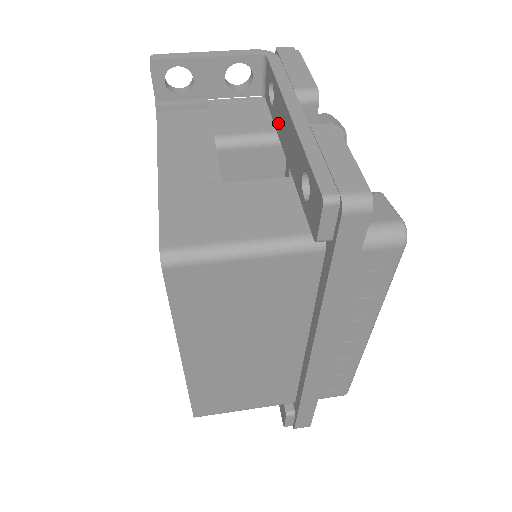
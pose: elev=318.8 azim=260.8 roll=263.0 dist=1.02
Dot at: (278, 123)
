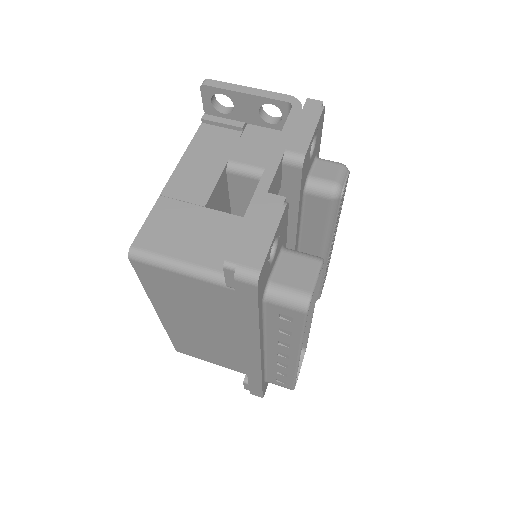
Dot at: occluded
